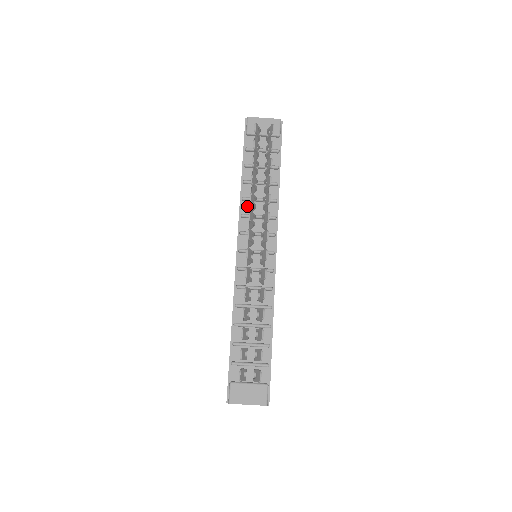
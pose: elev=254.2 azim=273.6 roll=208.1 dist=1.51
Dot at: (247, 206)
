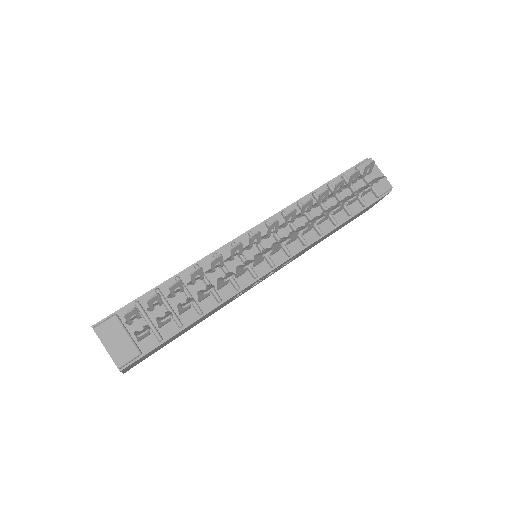
Dot at: occluded
